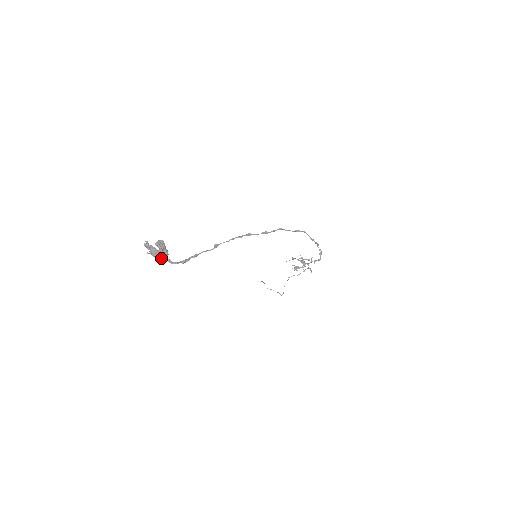
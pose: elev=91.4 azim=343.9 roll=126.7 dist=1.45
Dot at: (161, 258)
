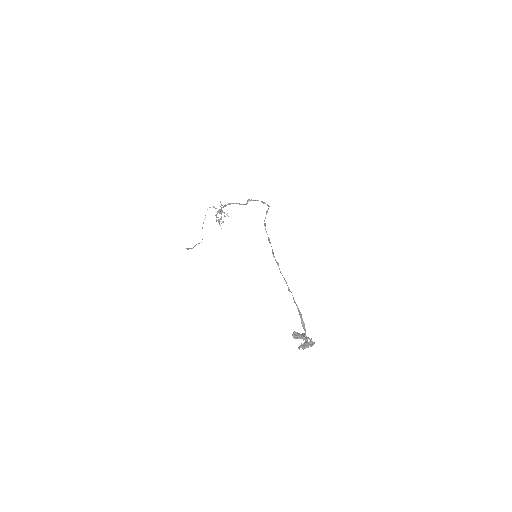
Dot at: (313, 342)
